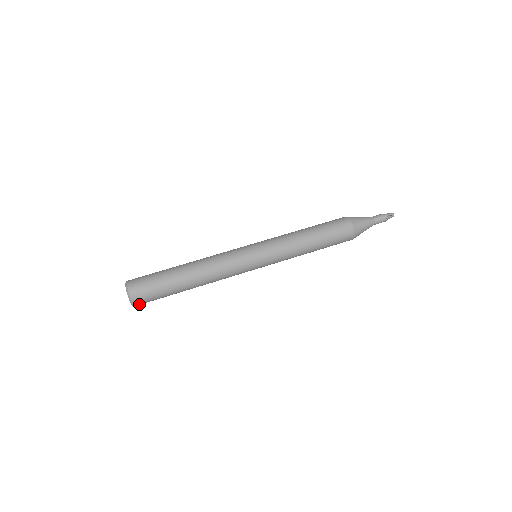
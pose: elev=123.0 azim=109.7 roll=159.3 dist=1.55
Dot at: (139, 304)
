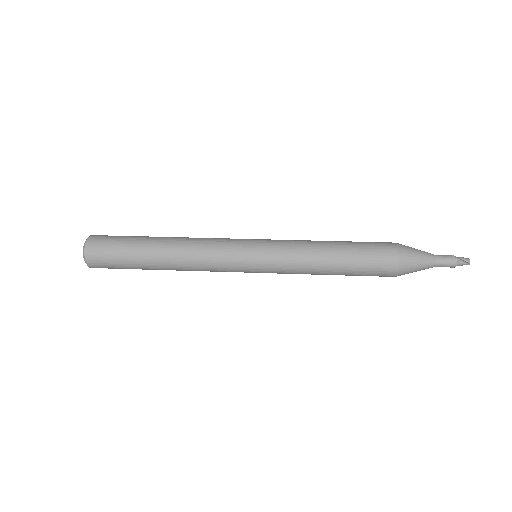
Dot at: (95, 266)
